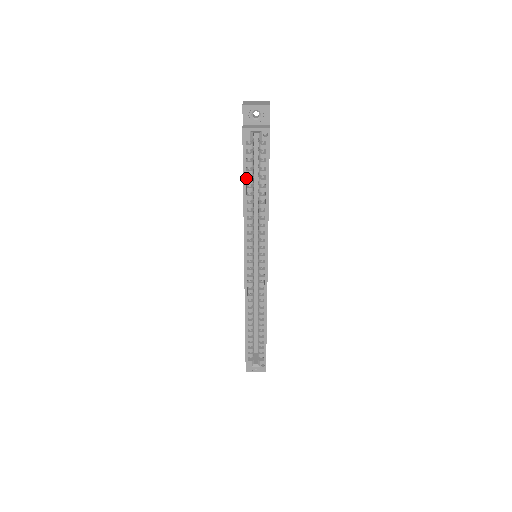
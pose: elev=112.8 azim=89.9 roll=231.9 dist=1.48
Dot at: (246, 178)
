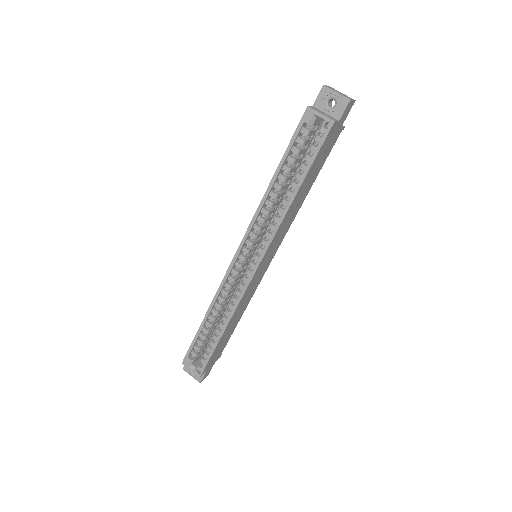
Dot at: (285, 164)
